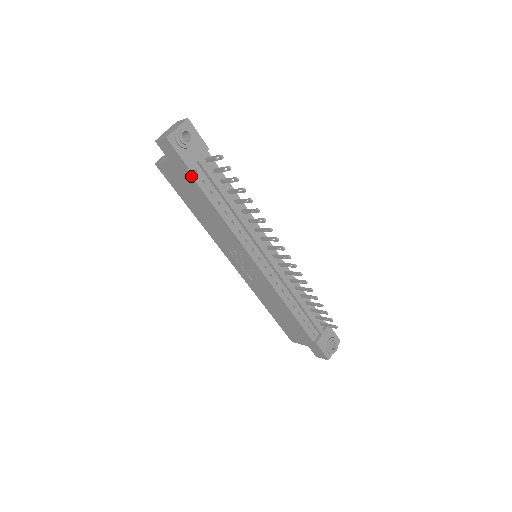
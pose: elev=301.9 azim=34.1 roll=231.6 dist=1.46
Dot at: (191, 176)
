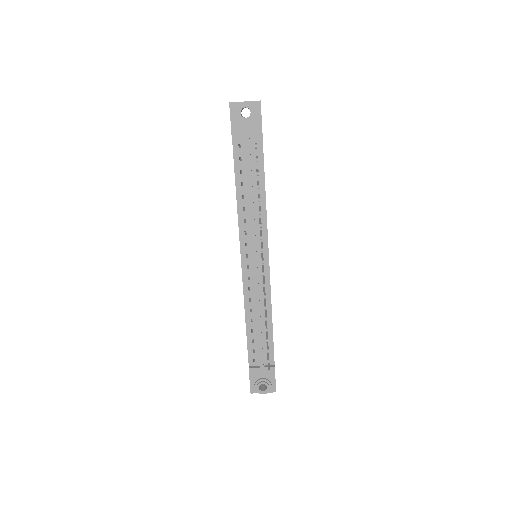
Dot at: (233, 147)
